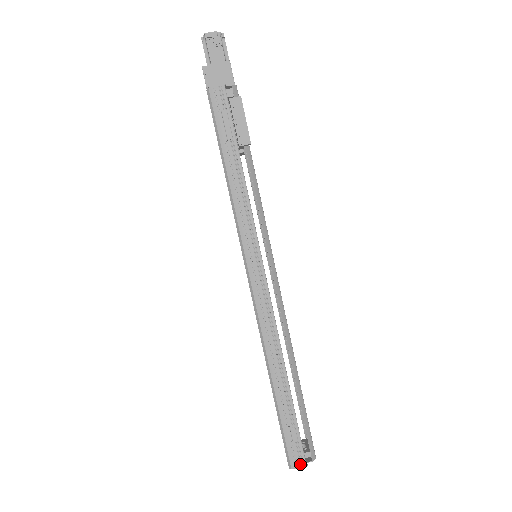
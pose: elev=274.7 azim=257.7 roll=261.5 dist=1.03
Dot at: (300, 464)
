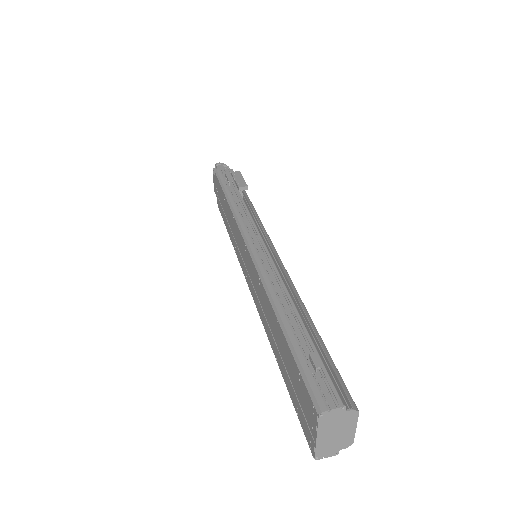
Dot at: (334, 406)
